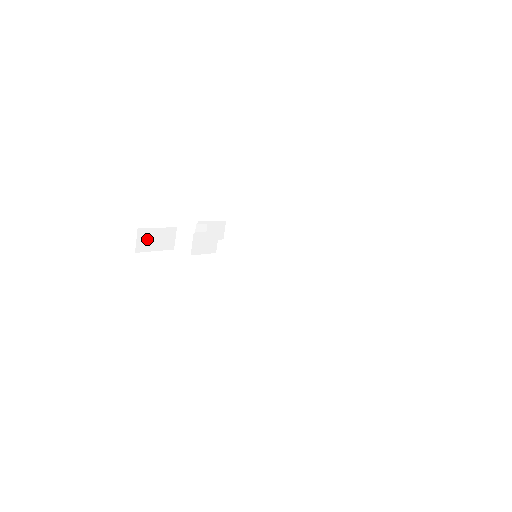
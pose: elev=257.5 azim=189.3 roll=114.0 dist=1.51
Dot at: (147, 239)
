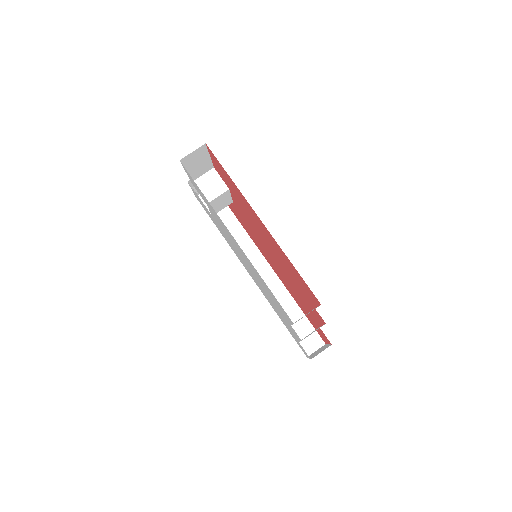
Dot at: (196, 157)
